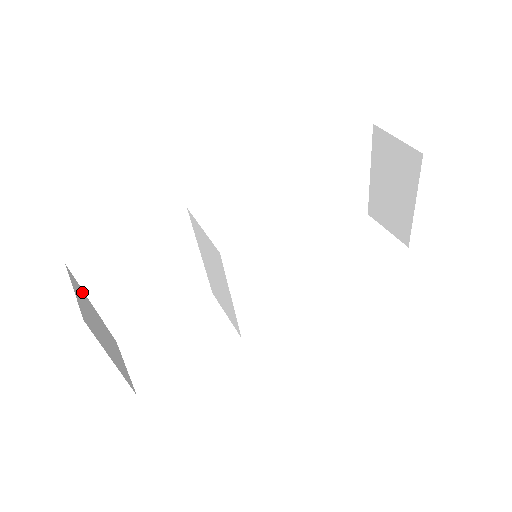
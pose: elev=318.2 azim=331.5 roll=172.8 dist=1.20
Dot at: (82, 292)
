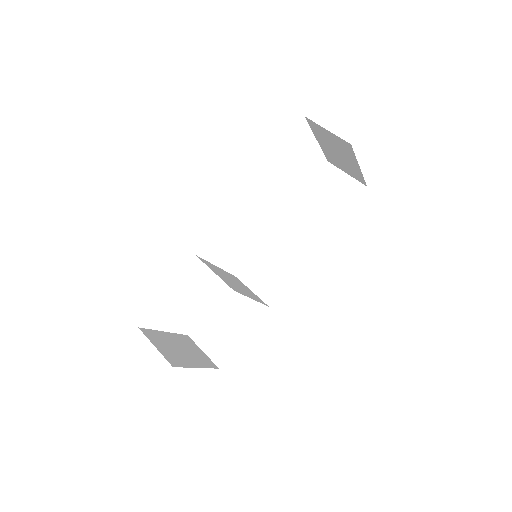
Dot at: (156, 333)
